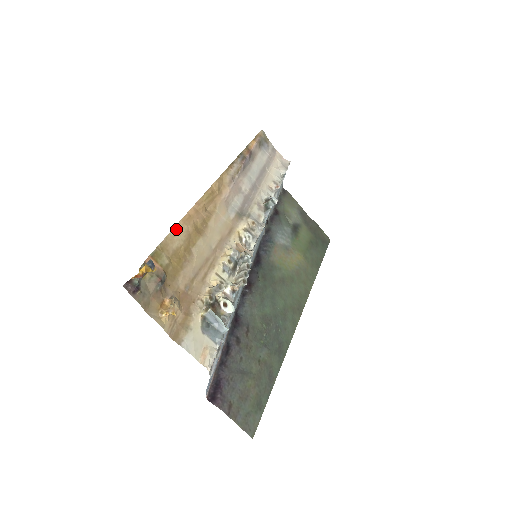
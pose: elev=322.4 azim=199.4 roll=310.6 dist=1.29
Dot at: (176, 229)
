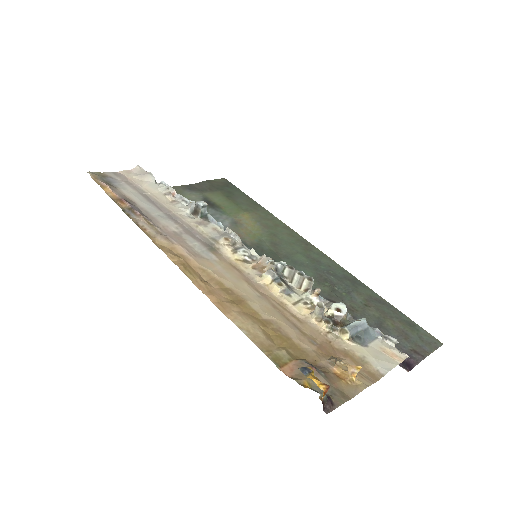
Dot at: (239, 325)
